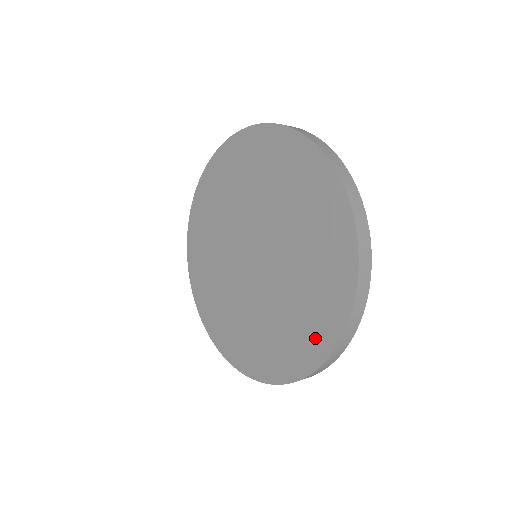
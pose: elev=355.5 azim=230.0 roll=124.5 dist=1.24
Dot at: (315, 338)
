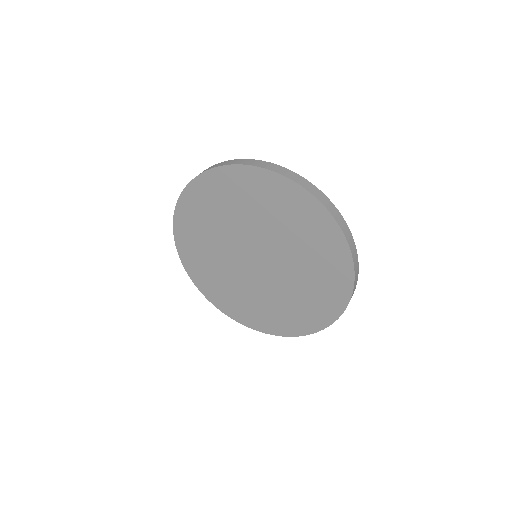
Dot at: (271, 324)
